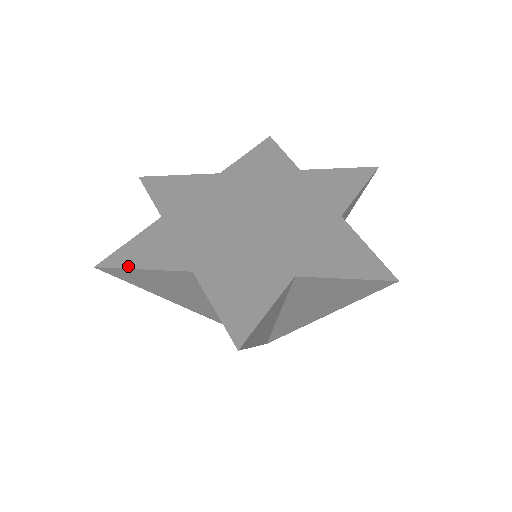
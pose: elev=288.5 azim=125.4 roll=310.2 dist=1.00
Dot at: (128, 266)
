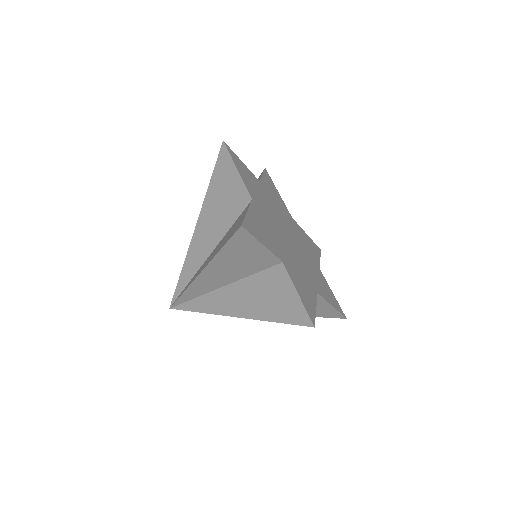
Dot at: (234, 161)
